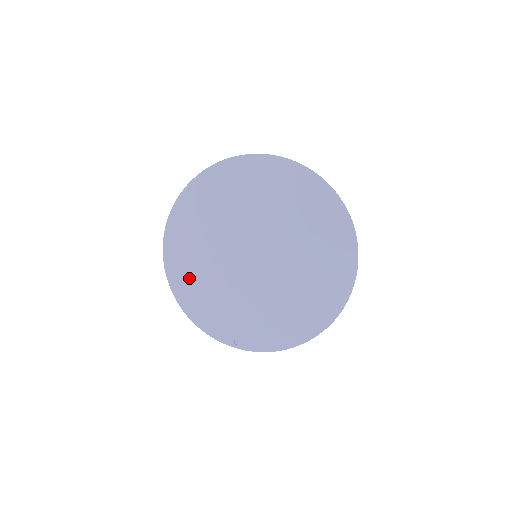
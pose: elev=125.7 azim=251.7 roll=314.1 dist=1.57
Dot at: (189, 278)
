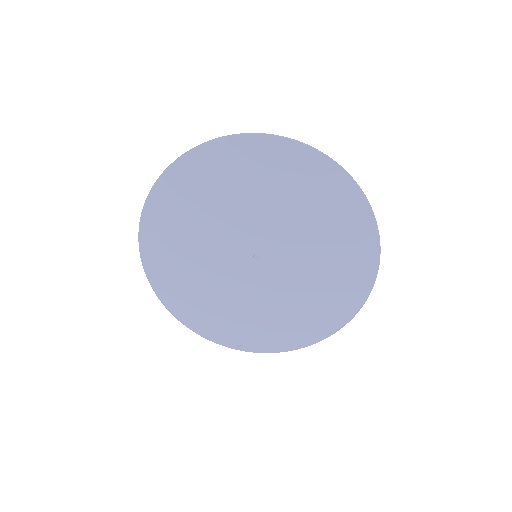
Dot at: (176, 282)
